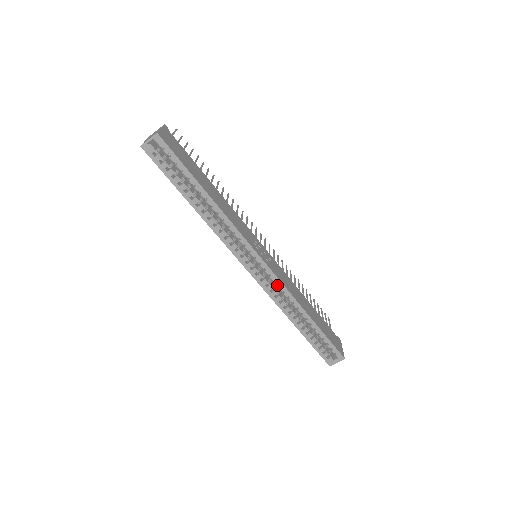
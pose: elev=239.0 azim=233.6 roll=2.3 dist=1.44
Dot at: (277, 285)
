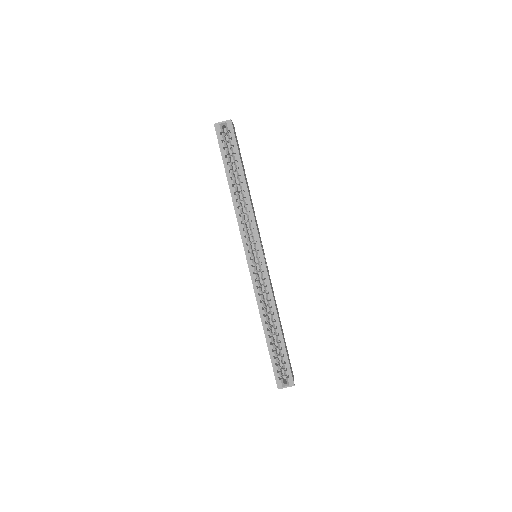
Dot at: (265, 283)
